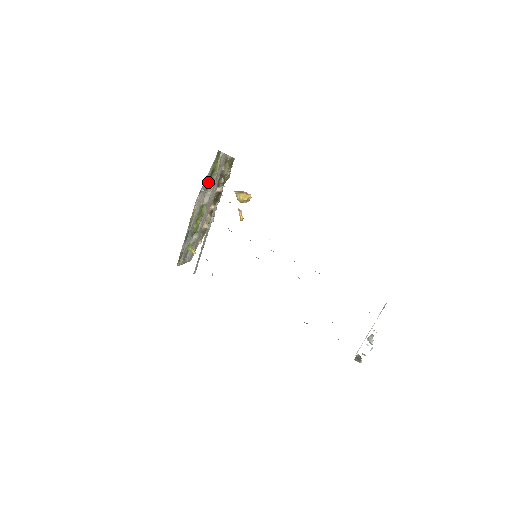
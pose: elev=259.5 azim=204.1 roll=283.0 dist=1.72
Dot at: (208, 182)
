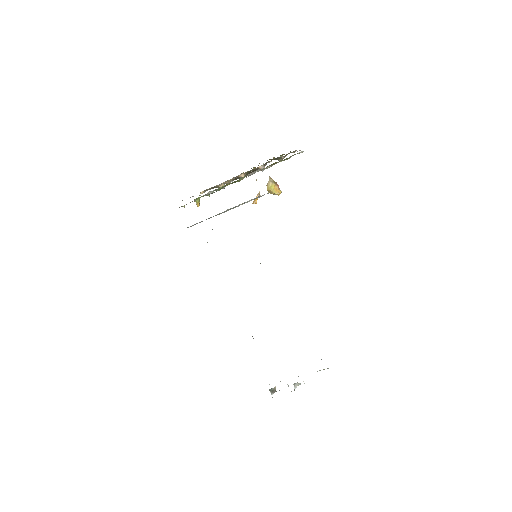
Dot at: occluded
